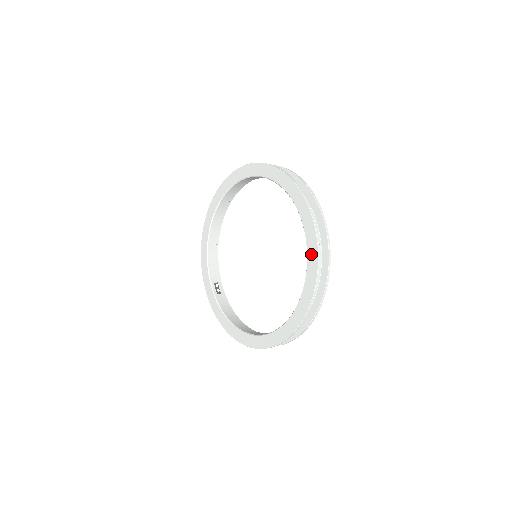
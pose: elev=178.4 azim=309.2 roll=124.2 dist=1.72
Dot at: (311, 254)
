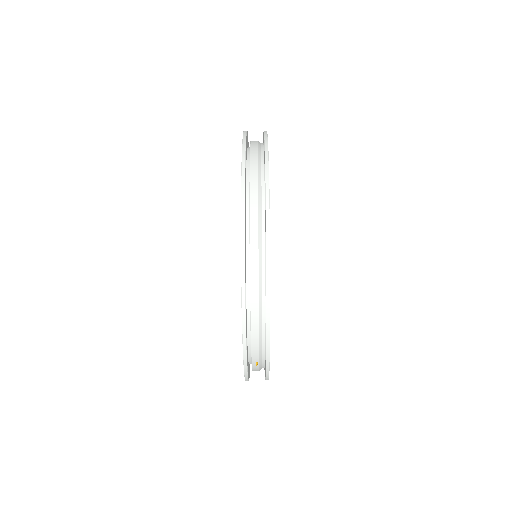
Dot at: occluded
